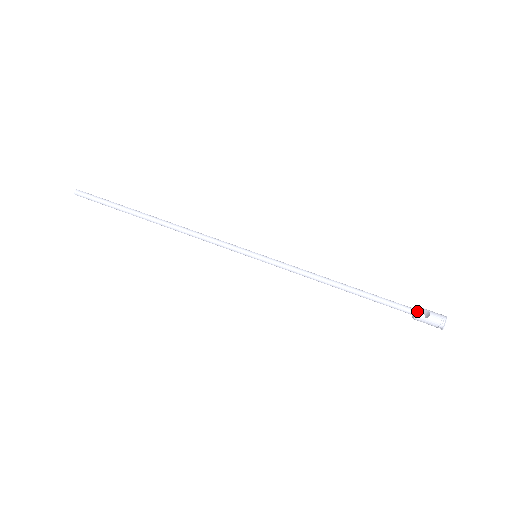
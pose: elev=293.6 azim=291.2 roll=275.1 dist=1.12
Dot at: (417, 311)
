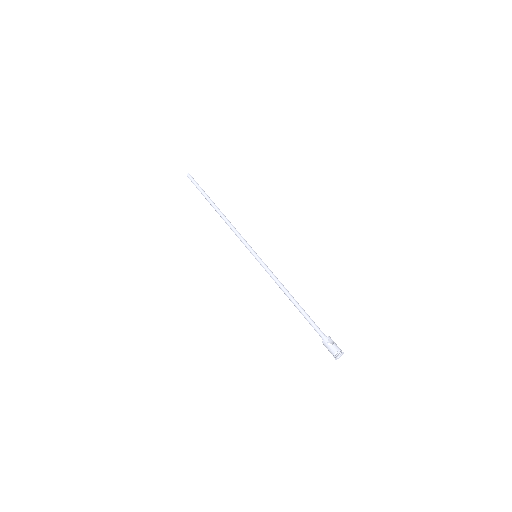
Dot at: (326, 337)
